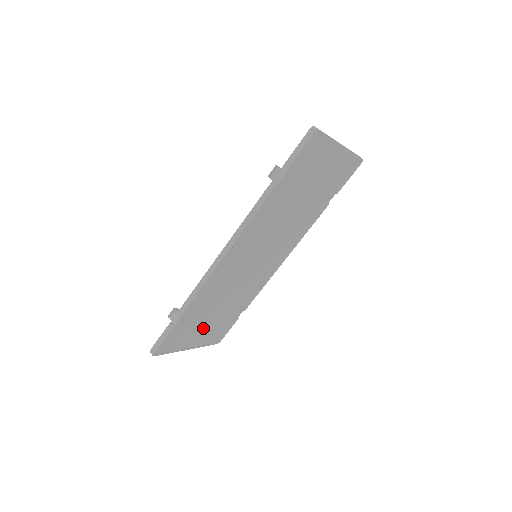
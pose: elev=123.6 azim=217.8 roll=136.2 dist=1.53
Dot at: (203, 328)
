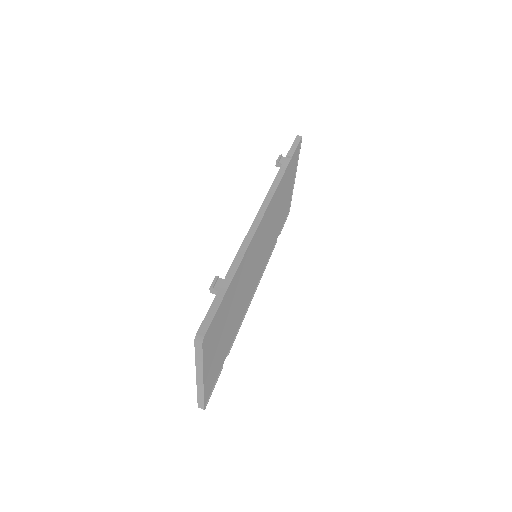
Dot at: (218, 343)
